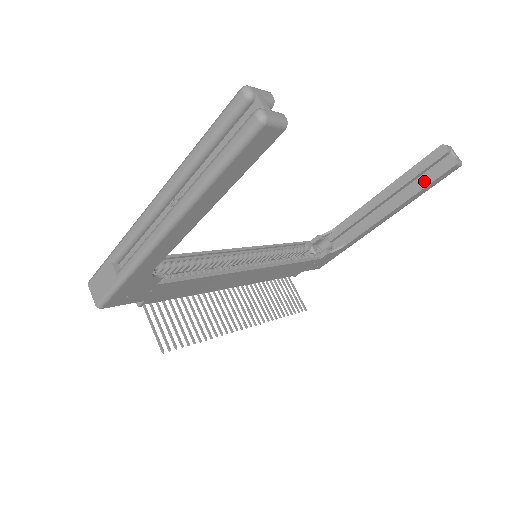
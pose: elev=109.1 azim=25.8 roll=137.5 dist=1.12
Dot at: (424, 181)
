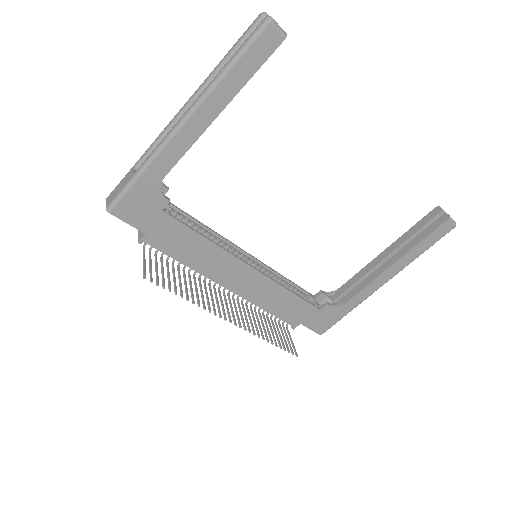
Dot at: (421, 236)
